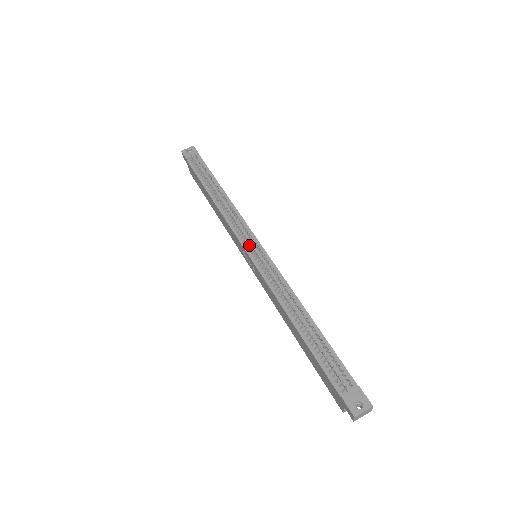
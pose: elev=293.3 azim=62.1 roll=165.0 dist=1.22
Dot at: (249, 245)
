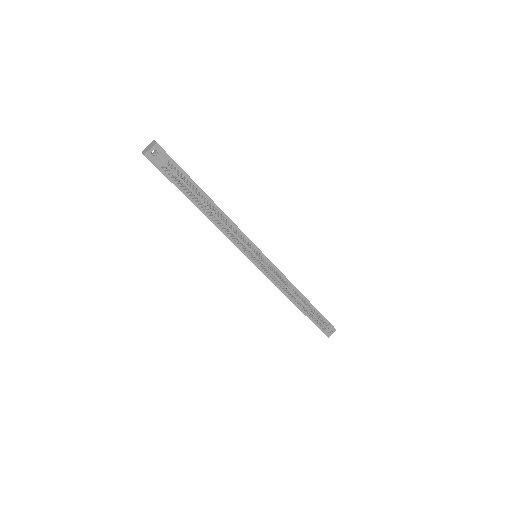
Dot at: (254, 257)
